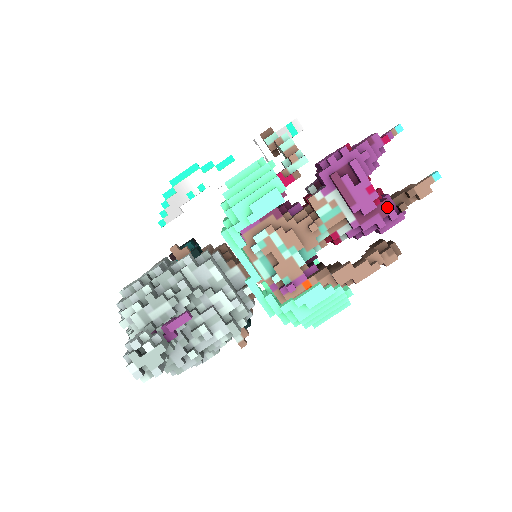
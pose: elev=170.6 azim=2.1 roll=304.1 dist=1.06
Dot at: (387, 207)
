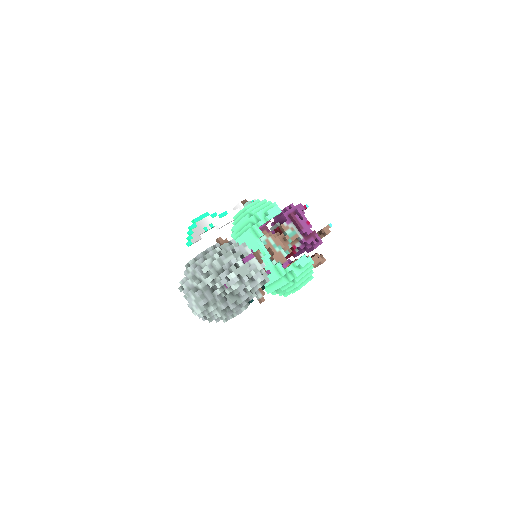
Dot at: (315, 234)
